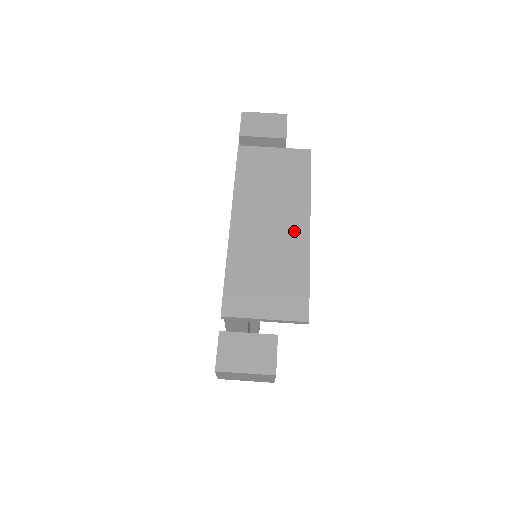
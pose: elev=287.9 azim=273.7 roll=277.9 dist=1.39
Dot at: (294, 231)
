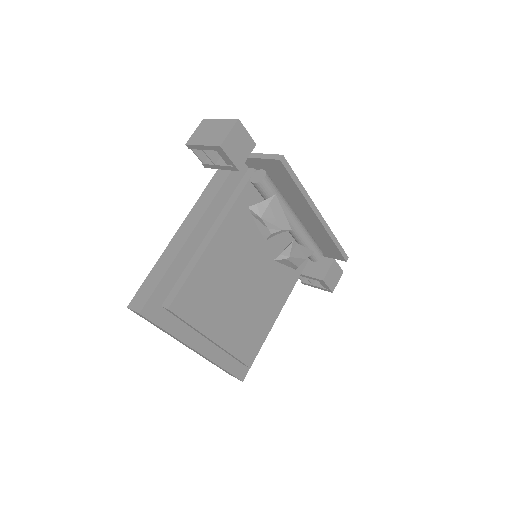
Dot at: occluded
